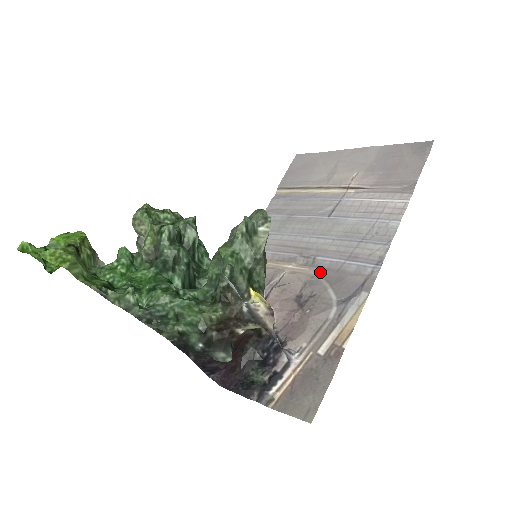
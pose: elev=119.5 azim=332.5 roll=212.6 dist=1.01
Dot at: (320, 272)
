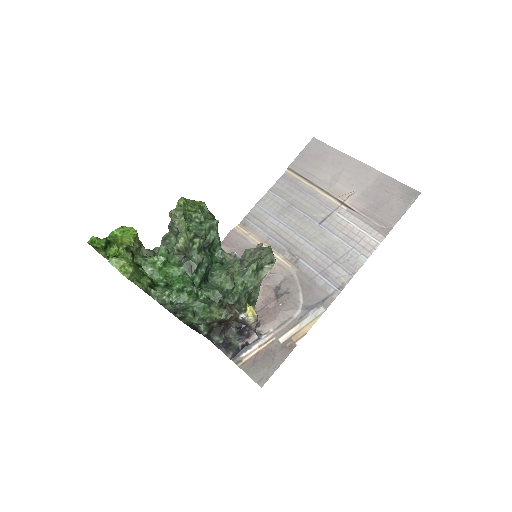
Dot at: (298, 274)
